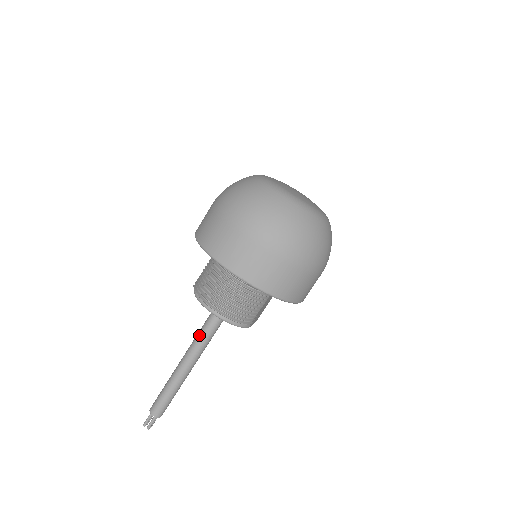
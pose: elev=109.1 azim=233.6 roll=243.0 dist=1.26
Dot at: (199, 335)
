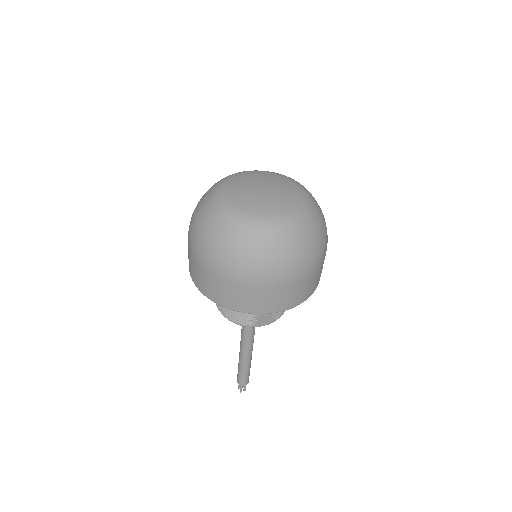
Dot at: occluded
